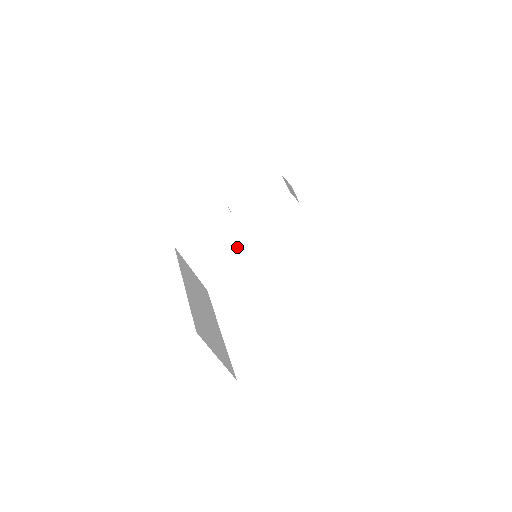
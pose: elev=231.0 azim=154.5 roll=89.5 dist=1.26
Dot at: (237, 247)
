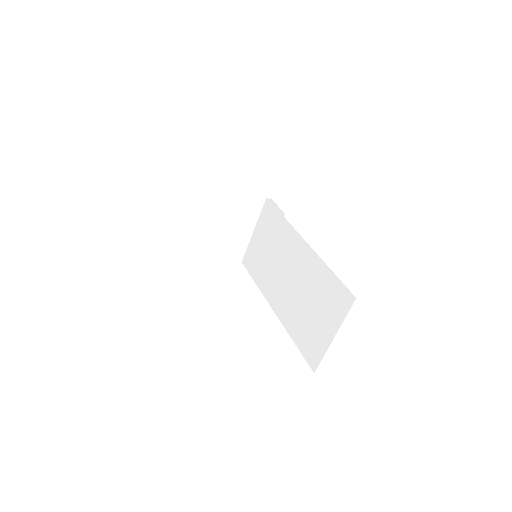
Dot at: (231, 234)
